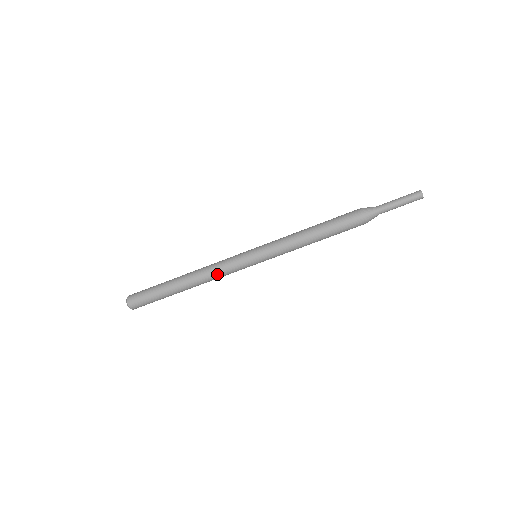
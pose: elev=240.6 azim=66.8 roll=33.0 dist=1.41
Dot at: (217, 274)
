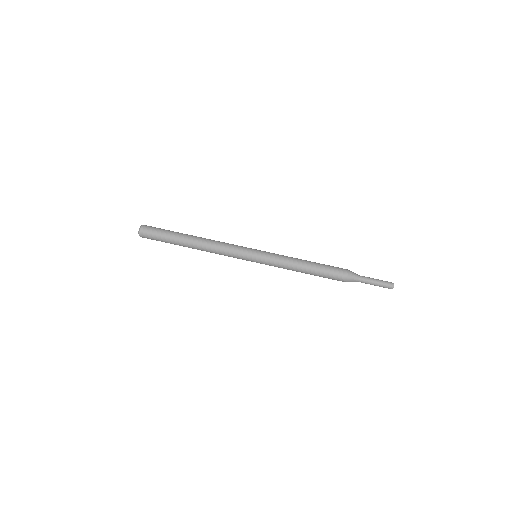
Dot at: (223, 244)
